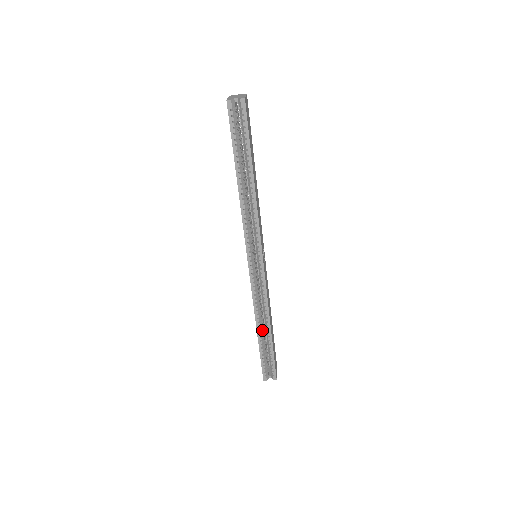
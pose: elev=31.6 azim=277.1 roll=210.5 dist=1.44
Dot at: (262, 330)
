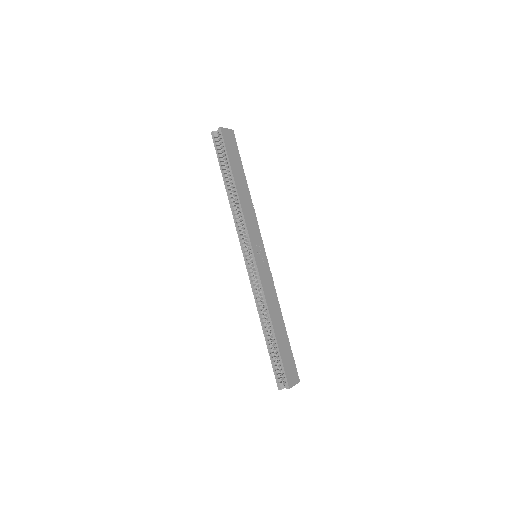
Dot at: (268, 329)
